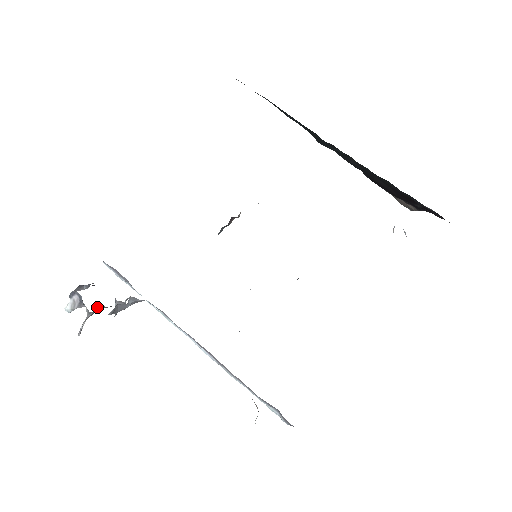
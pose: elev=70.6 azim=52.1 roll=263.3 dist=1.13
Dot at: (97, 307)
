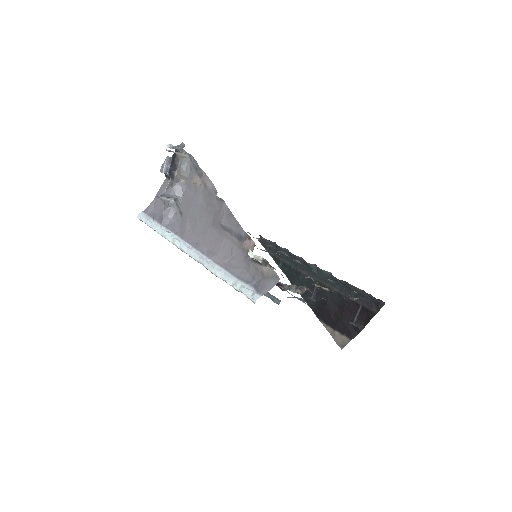
Dot at: (186, 157)
